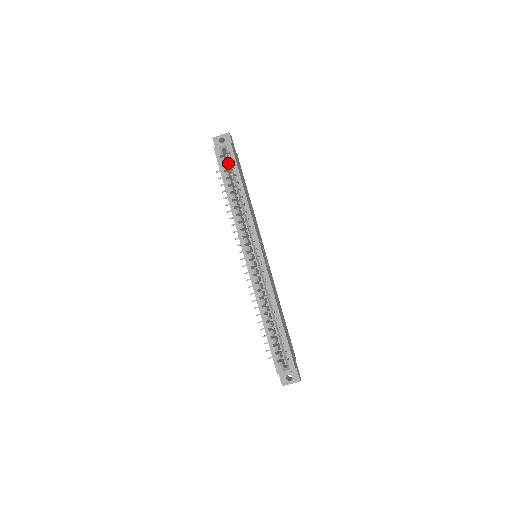
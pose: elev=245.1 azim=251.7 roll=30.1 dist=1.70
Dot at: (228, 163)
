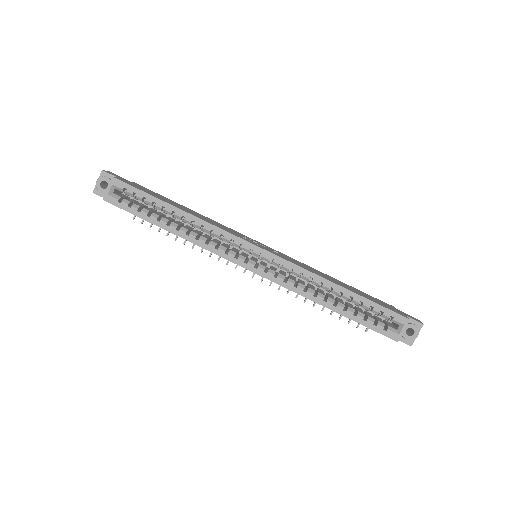
Dot at: (134, 200)
